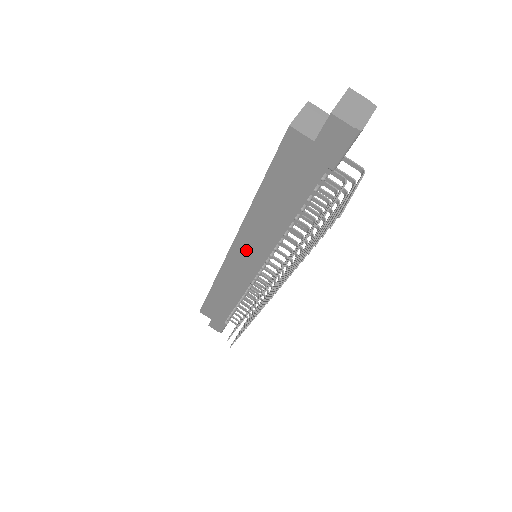
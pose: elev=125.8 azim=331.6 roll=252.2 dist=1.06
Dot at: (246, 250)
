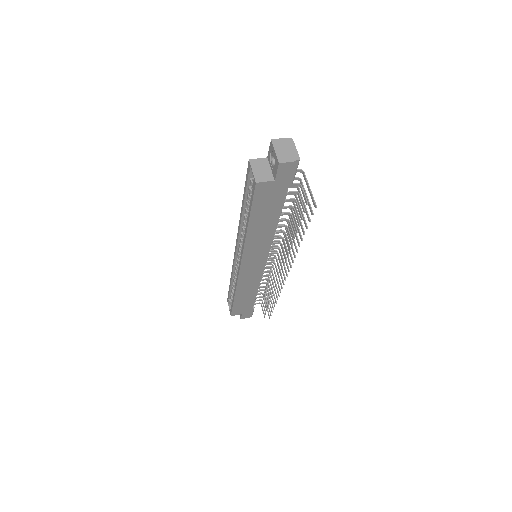
Dot at: (252, 258)
